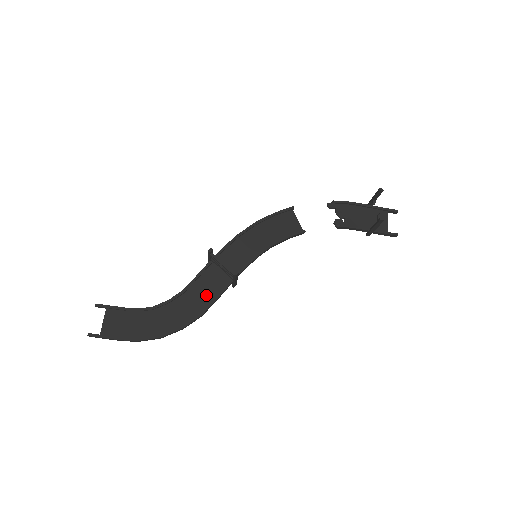
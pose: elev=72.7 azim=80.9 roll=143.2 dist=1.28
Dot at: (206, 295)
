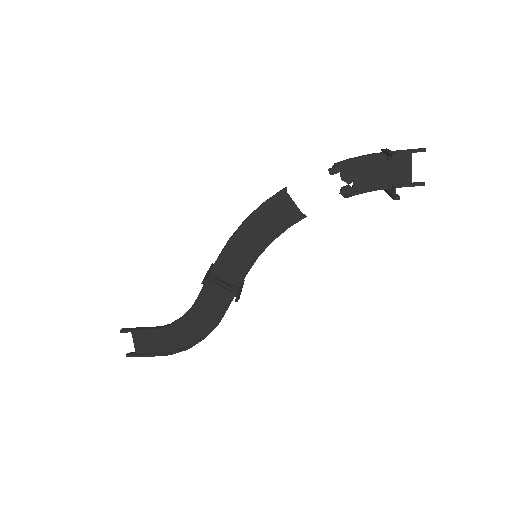
Dot at: (216, 306)
